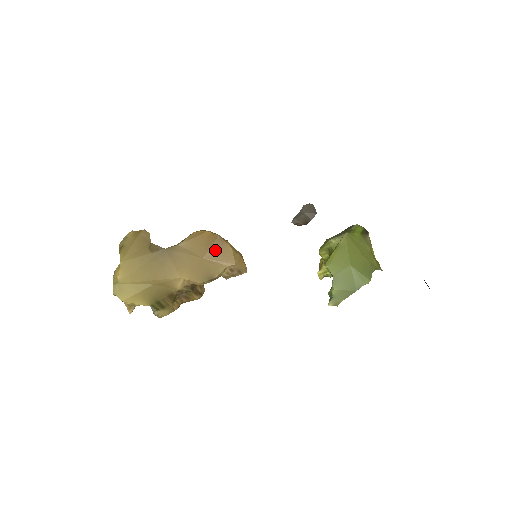
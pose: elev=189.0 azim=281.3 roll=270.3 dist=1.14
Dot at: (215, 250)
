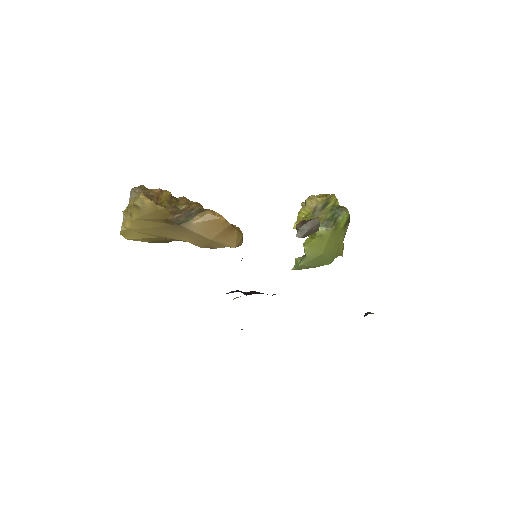
Dot at: (223, 235)
